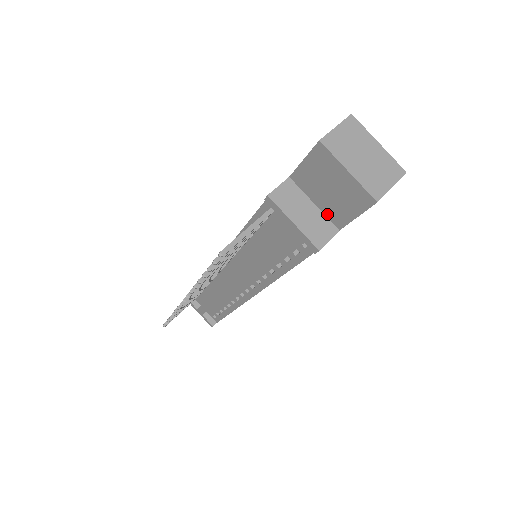
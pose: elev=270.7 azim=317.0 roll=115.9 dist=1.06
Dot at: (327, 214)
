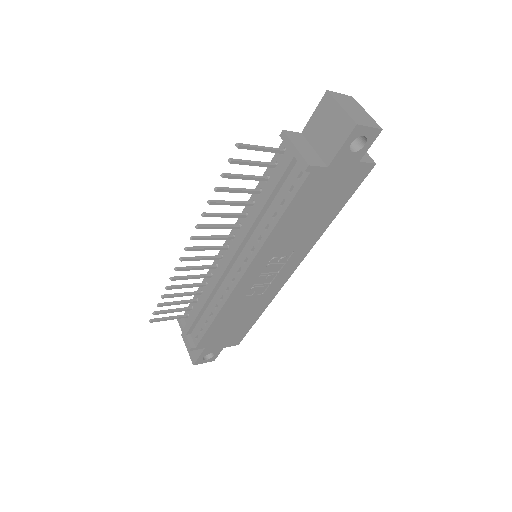
Dot at: (321, 155)
